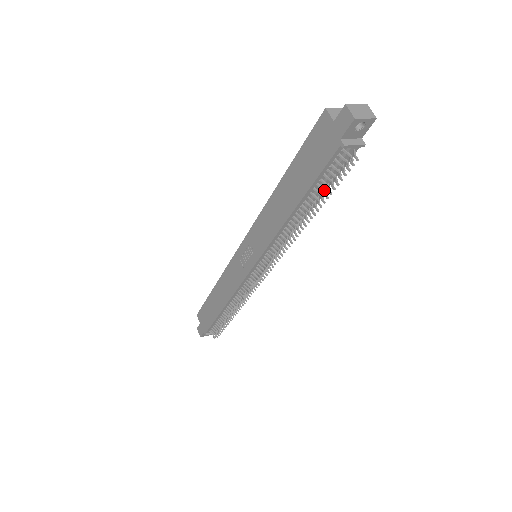
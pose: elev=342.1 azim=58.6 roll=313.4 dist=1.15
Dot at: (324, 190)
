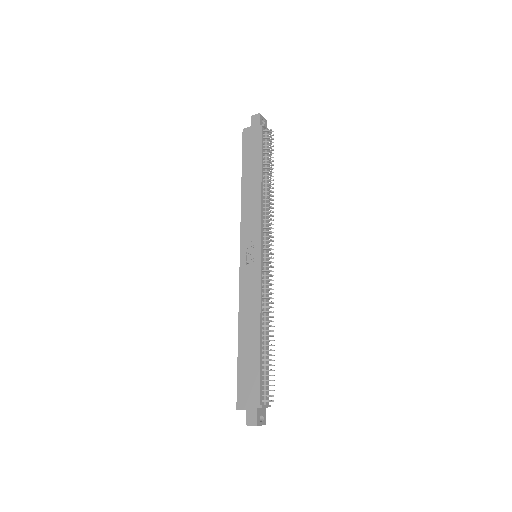
Dot at: (269, 156)
